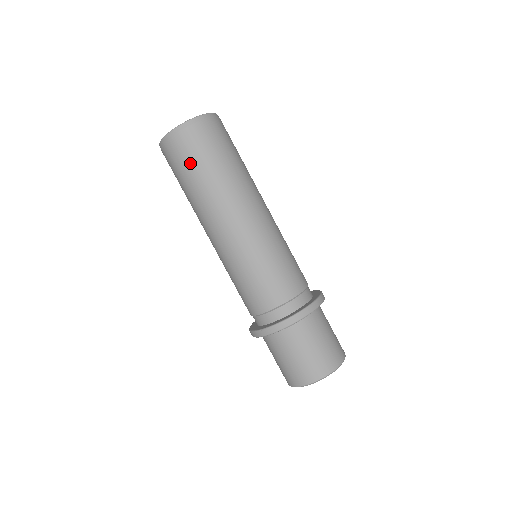
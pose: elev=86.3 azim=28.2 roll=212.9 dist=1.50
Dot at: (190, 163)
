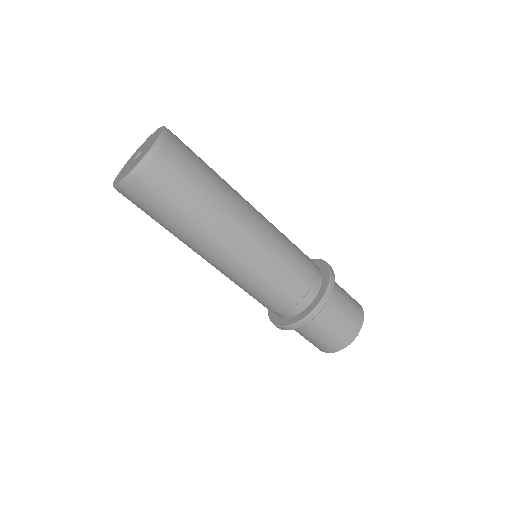
Dot at: (149, 214)
